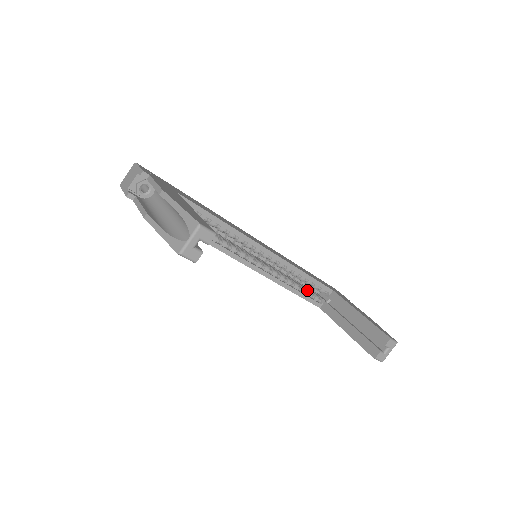
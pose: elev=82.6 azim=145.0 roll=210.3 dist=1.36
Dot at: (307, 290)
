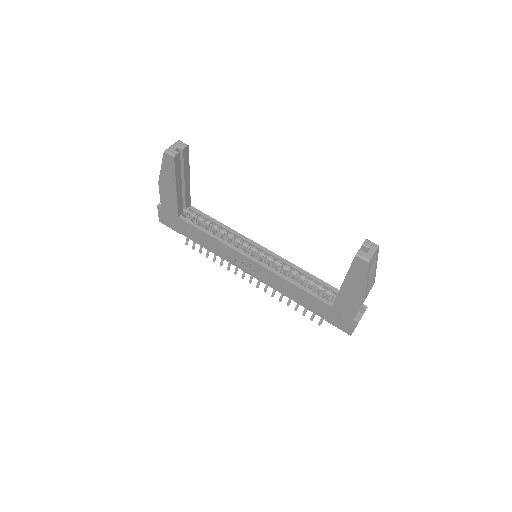
Dot at: occluded
